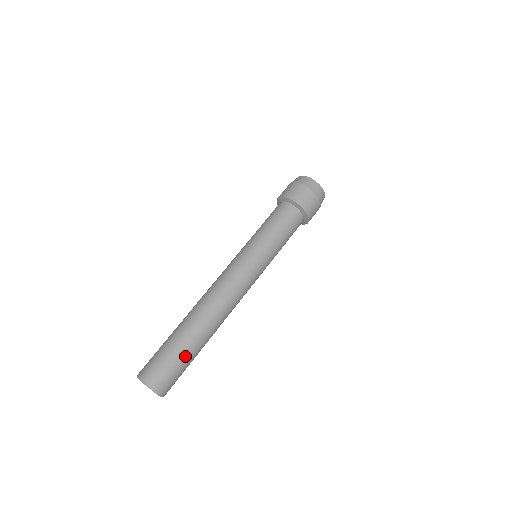
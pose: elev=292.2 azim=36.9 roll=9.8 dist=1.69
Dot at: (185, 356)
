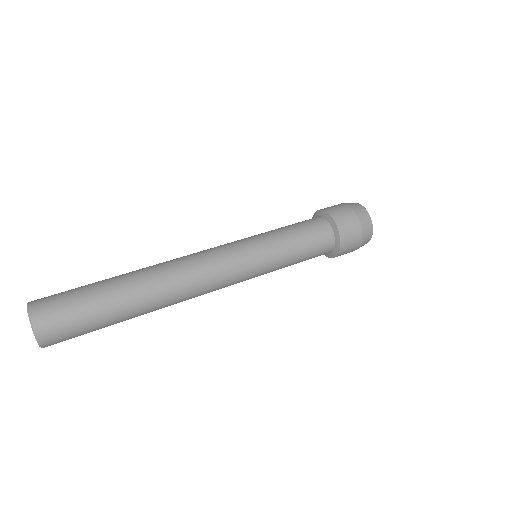
Dot at: (100, 311)
